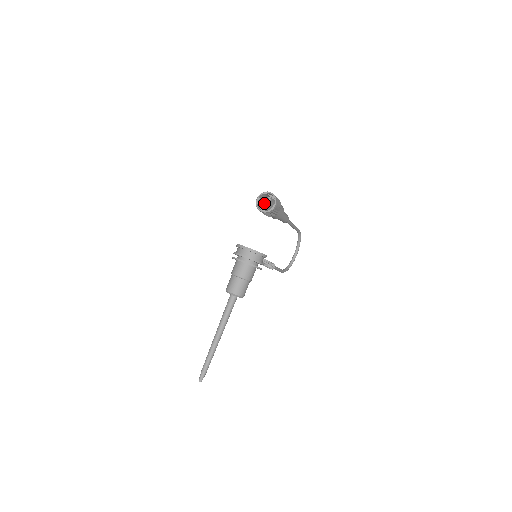
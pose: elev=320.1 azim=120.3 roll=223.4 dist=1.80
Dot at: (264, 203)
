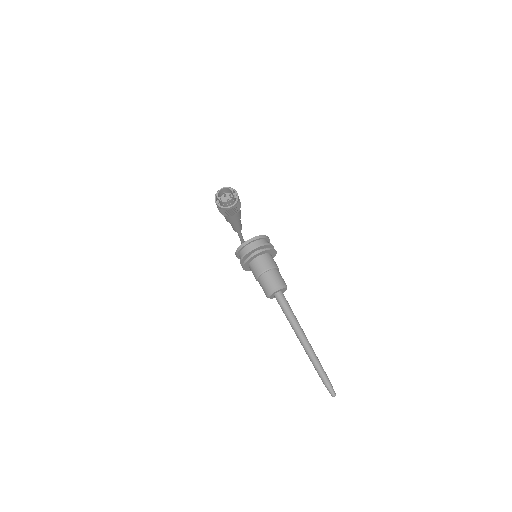
Dot at: occluded
